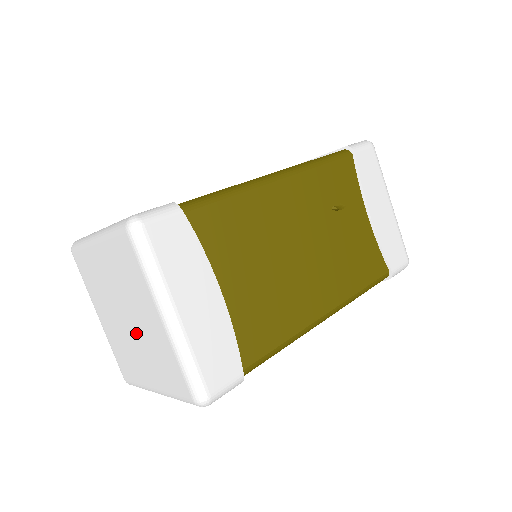
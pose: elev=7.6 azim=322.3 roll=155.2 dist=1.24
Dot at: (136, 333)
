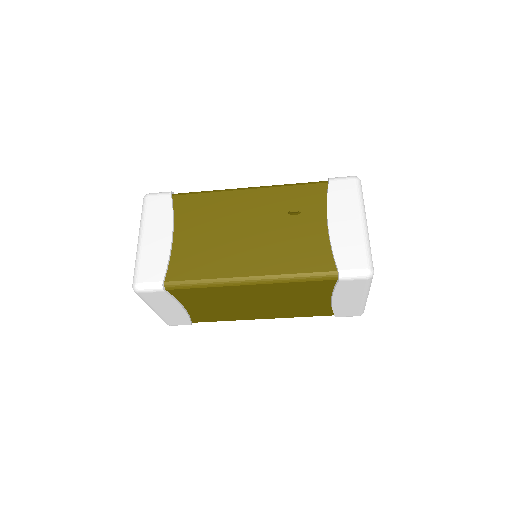
Dot at: occluded
